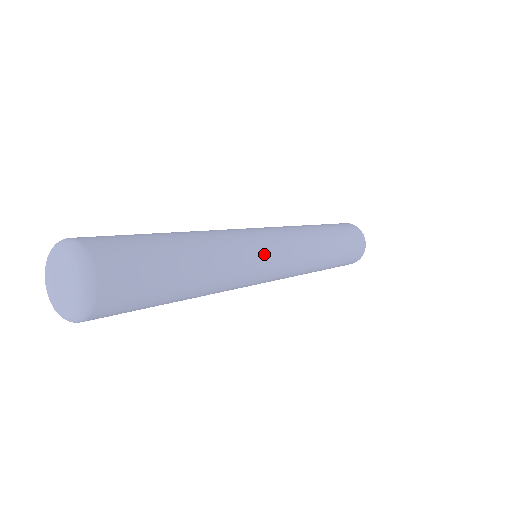
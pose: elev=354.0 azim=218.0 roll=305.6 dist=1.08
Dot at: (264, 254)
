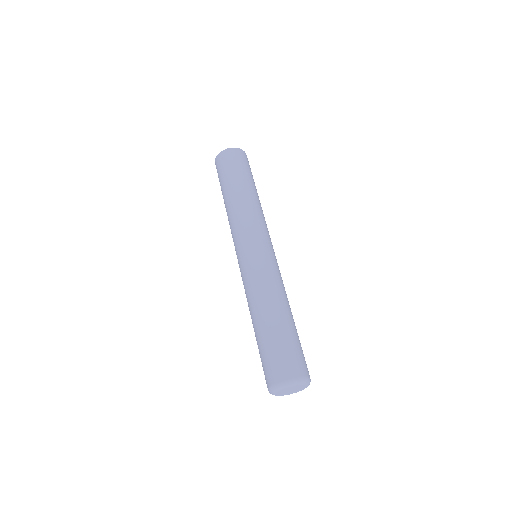
Dot at: (271, 259)
